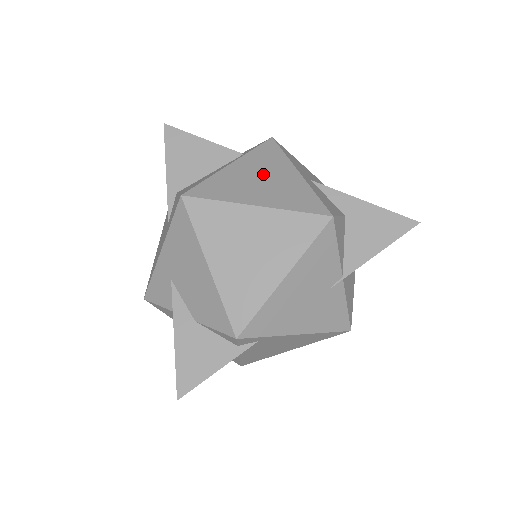
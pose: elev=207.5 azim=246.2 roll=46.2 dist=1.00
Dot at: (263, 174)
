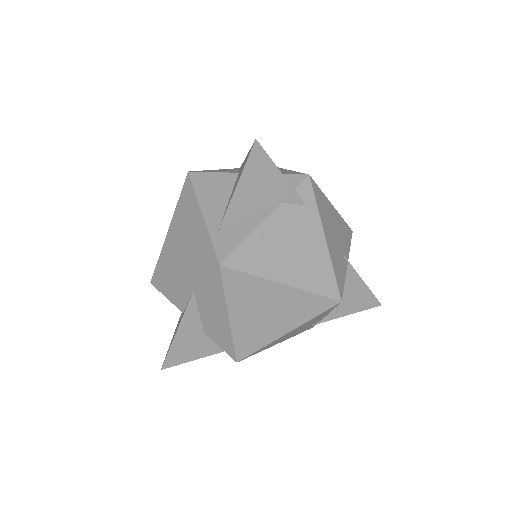
Dot at: occluded
